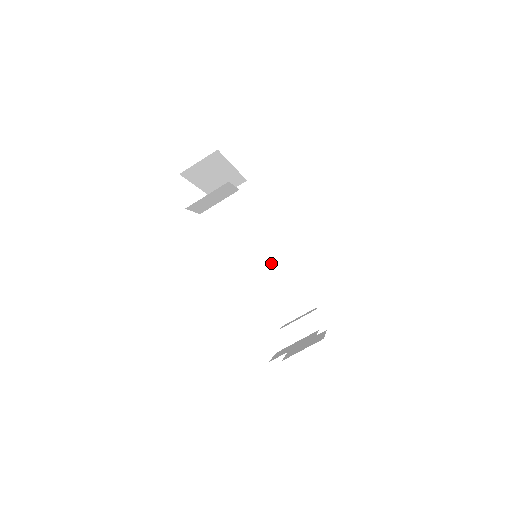
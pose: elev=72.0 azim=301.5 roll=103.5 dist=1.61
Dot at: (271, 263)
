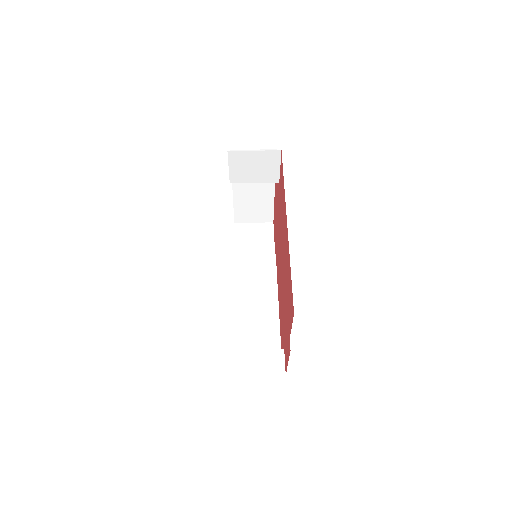
Dot at: (257, 297)
